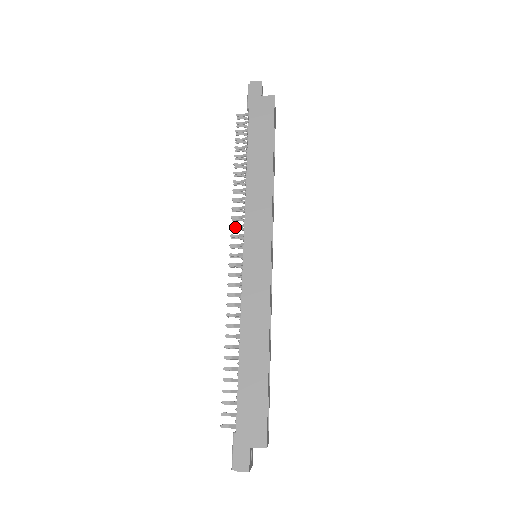
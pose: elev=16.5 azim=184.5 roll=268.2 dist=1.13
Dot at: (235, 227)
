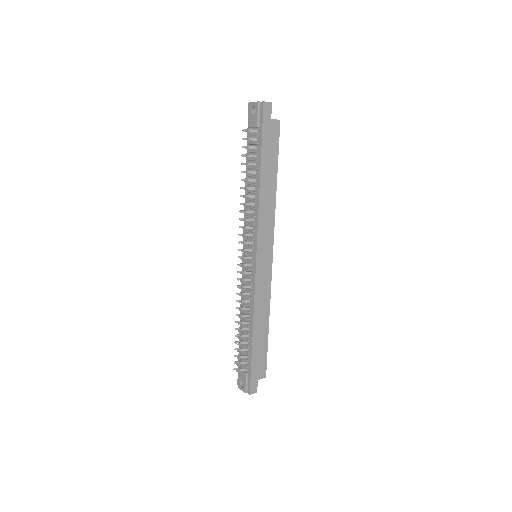
Dot at: occluded
